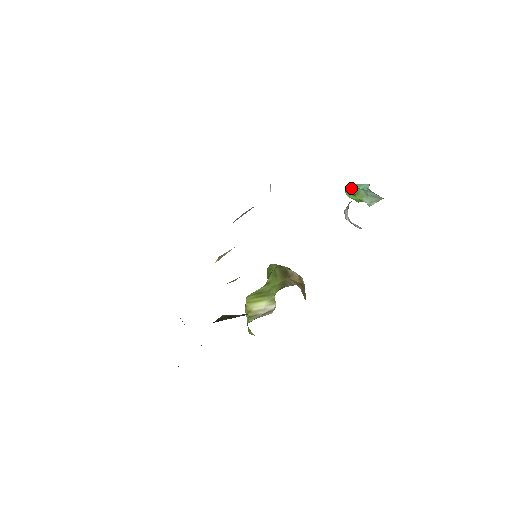
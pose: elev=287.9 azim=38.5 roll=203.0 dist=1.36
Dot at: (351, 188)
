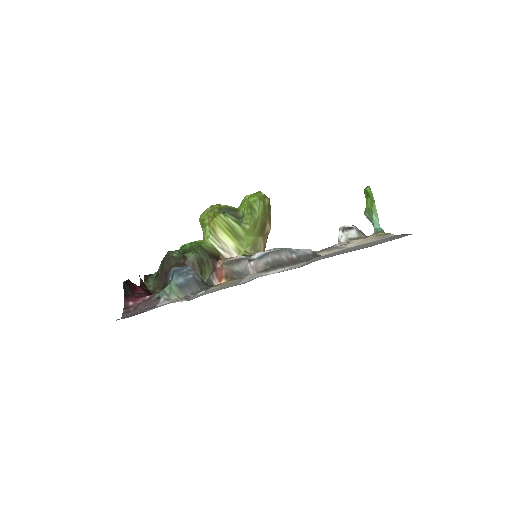
Dot at: (372, 200)
